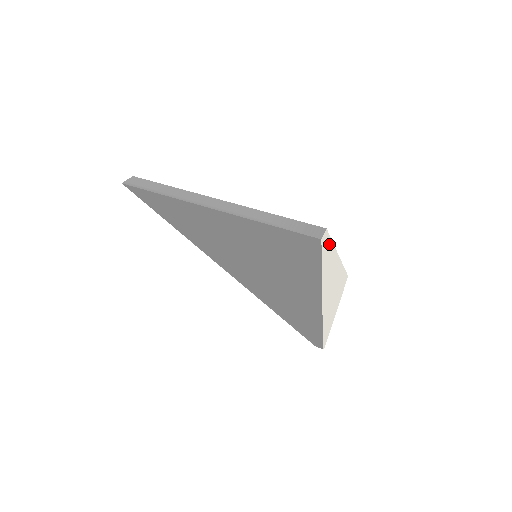
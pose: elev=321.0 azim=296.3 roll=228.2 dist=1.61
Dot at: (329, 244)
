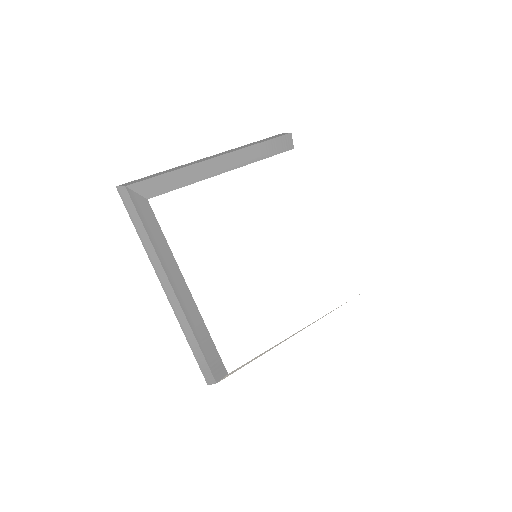
Dot at: (241, 366)
